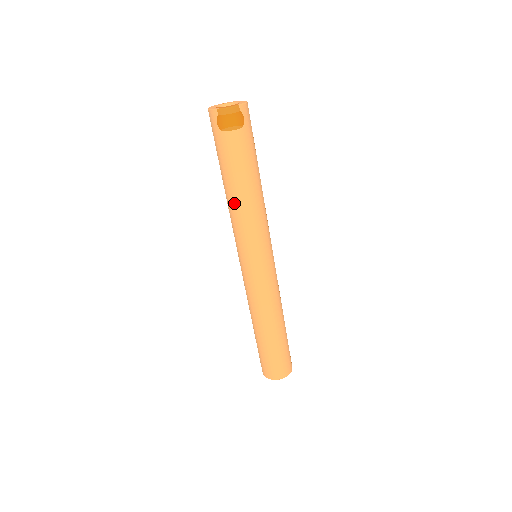
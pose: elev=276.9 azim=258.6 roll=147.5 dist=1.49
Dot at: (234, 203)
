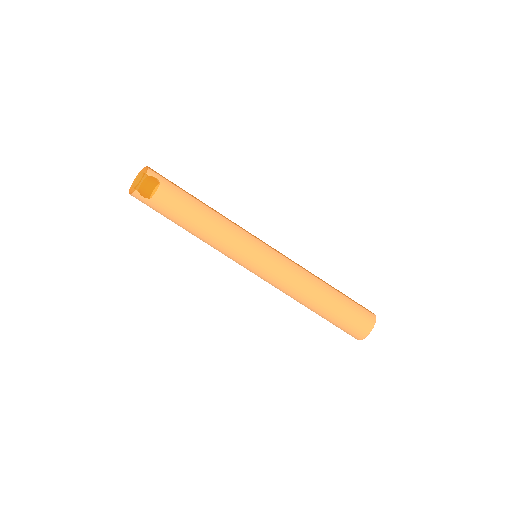
Dot at: (198, 236)
